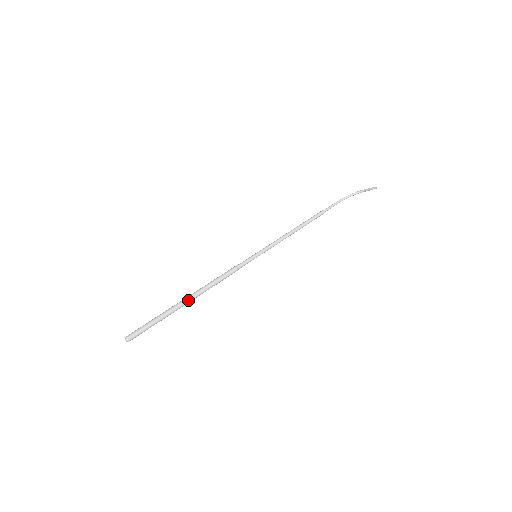
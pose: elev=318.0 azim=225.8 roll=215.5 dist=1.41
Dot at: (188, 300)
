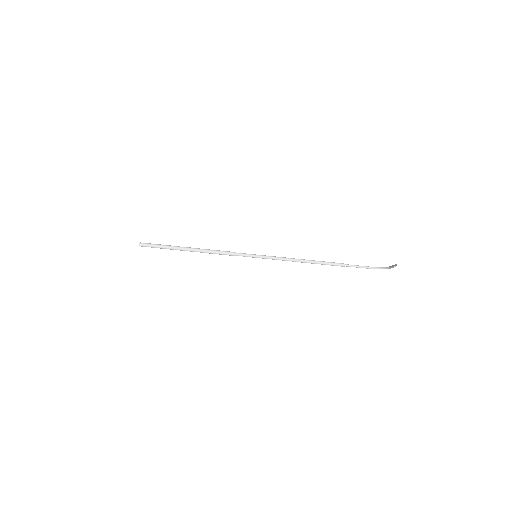
Dot at: (188, 249)
